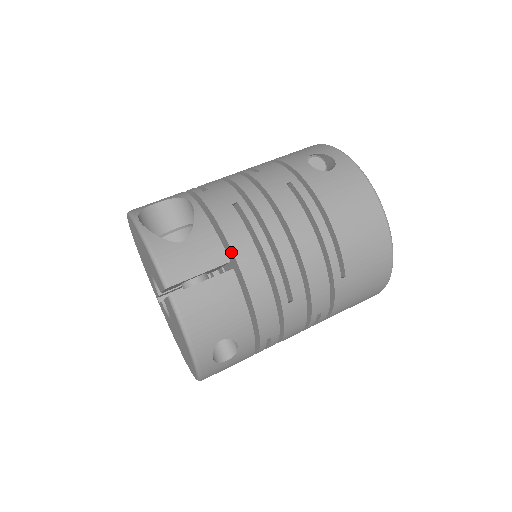
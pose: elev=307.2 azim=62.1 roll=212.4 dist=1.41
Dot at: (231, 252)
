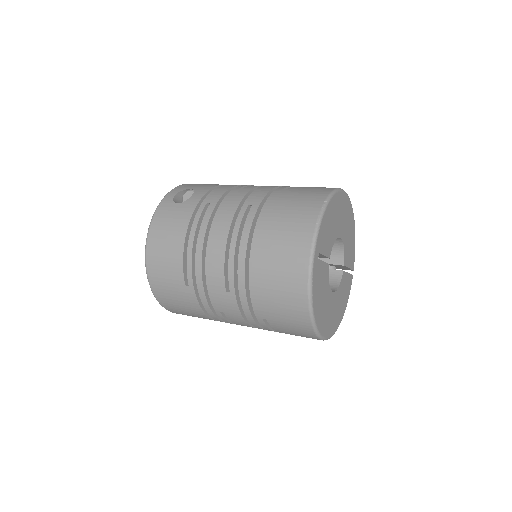
Dot at: occluded
